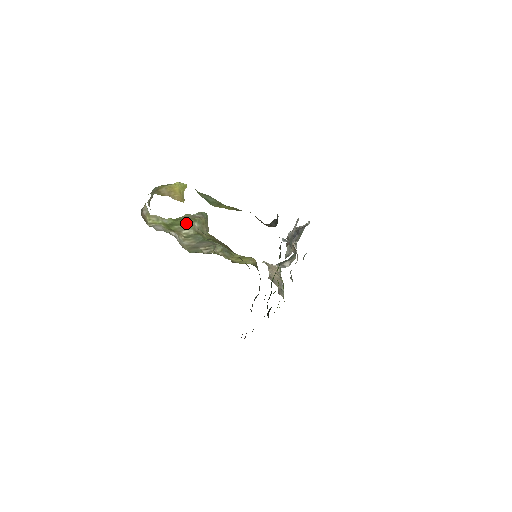
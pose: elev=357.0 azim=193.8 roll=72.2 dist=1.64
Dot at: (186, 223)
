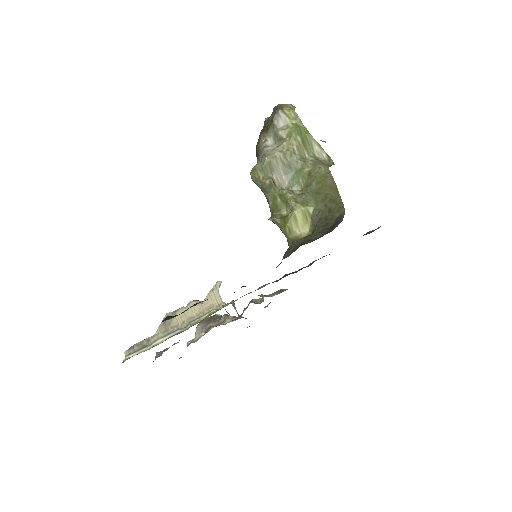
Dot at: (306, 148)
